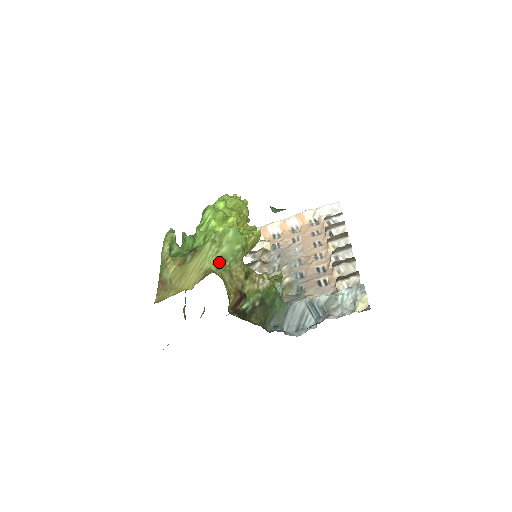
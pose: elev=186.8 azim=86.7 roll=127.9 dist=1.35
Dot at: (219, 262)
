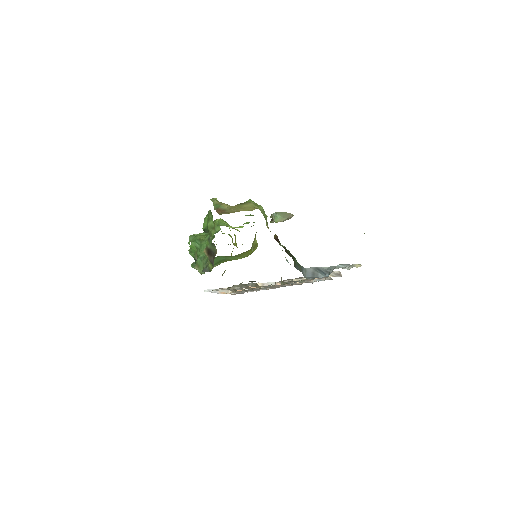
Dot at: occluded
